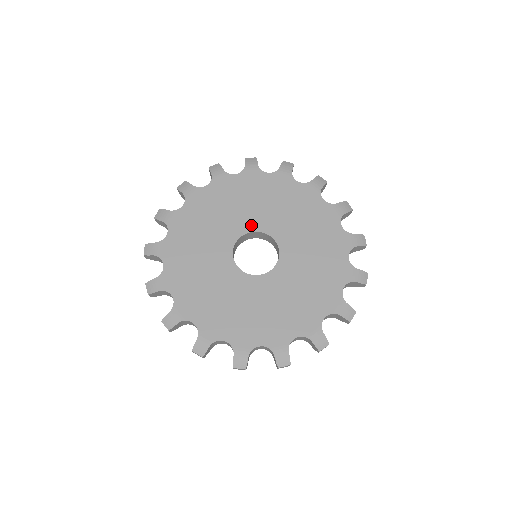
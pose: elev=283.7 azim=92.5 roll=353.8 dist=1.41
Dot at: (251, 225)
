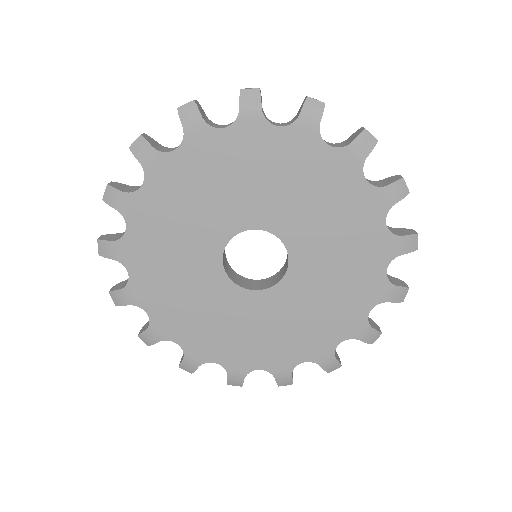
Dot at: (249, 219)
